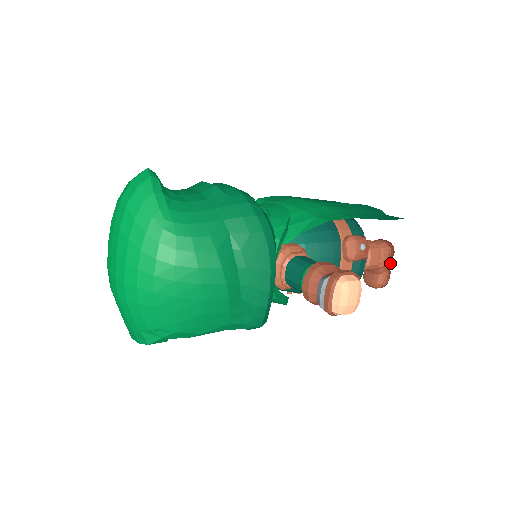
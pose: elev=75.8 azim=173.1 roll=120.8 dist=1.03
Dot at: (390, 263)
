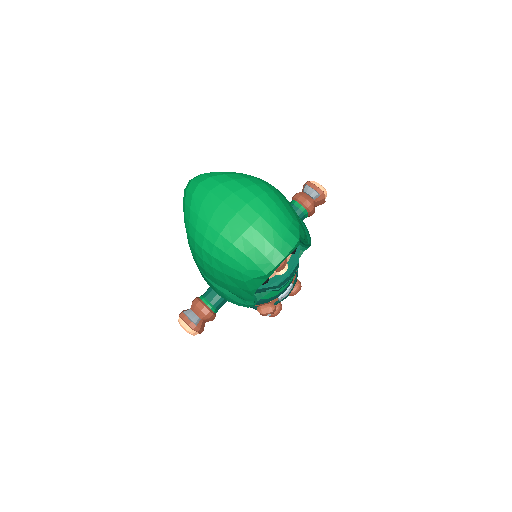
Dot at: occluded
